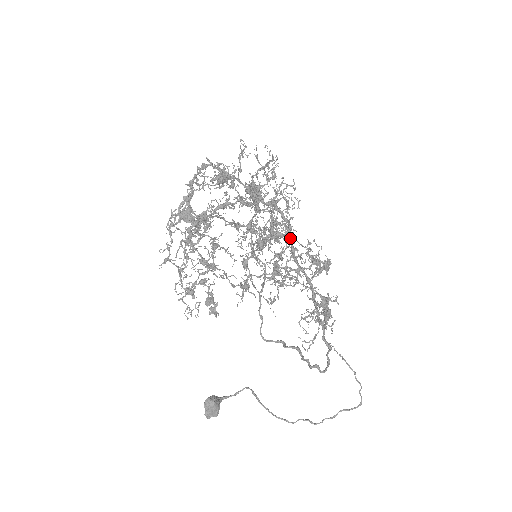
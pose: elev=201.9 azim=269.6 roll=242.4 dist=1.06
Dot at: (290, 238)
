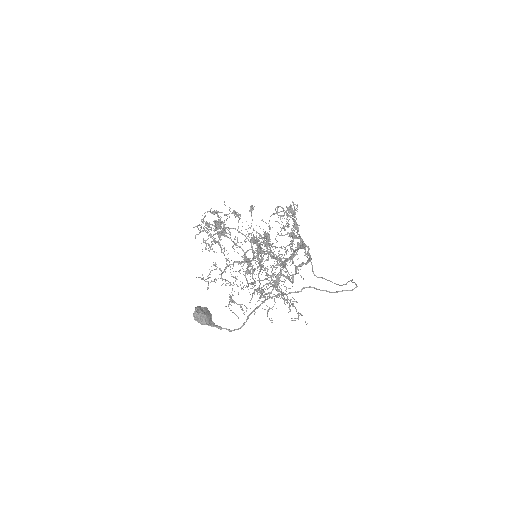
Dot at: occluded
